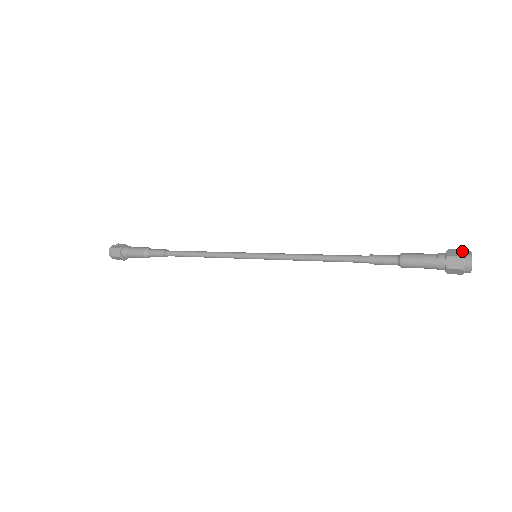
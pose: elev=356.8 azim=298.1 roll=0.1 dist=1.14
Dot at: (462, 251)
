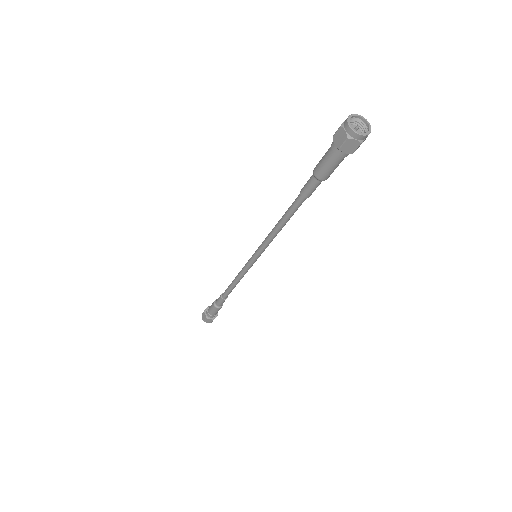
Dot at: (357, 122)
